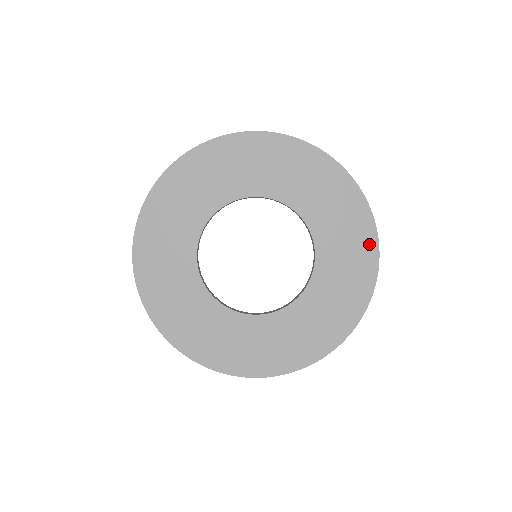
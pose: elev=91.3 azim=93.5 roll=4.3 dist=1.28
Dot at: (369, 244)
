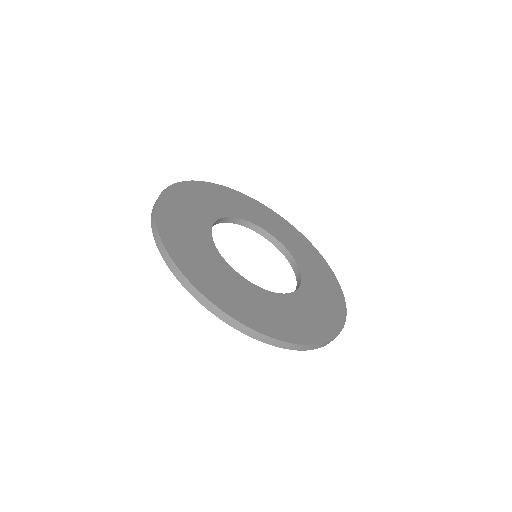
Dot at: (333, 327)
